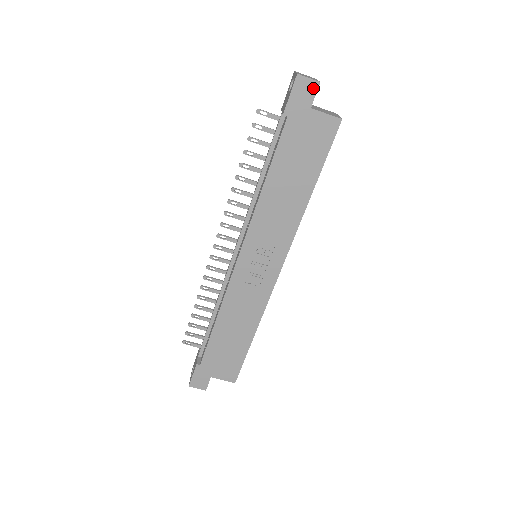
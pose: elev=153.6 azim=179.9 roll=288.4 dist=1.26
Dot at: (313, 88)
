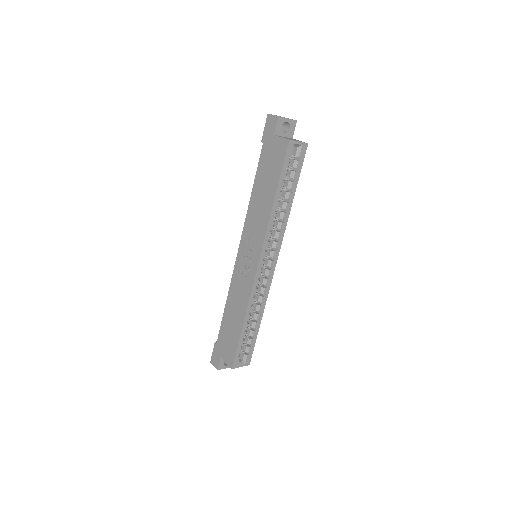
Dot at: (275, 121)
